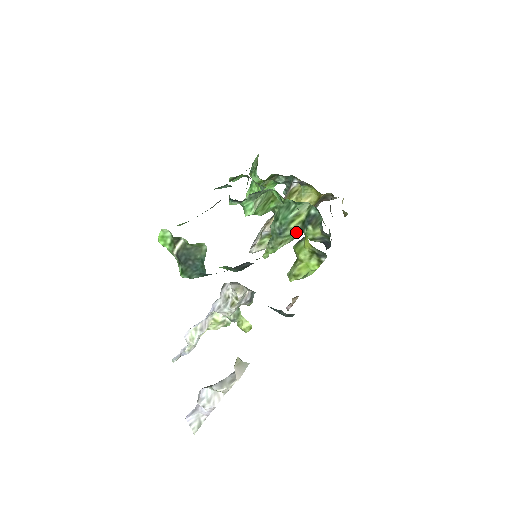
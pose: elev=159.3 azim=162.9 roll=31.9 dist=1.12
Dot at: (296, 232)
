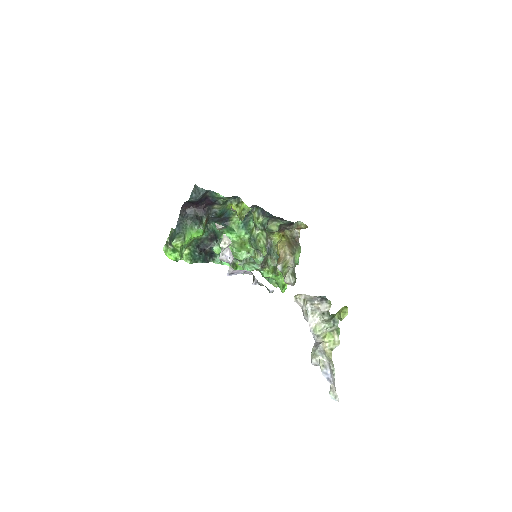
Dot at: (257, 231)
